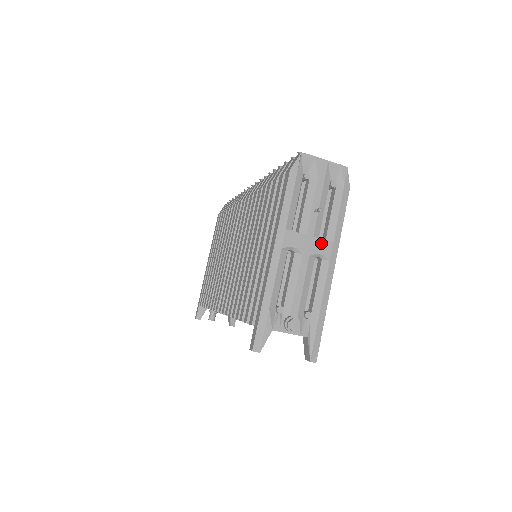
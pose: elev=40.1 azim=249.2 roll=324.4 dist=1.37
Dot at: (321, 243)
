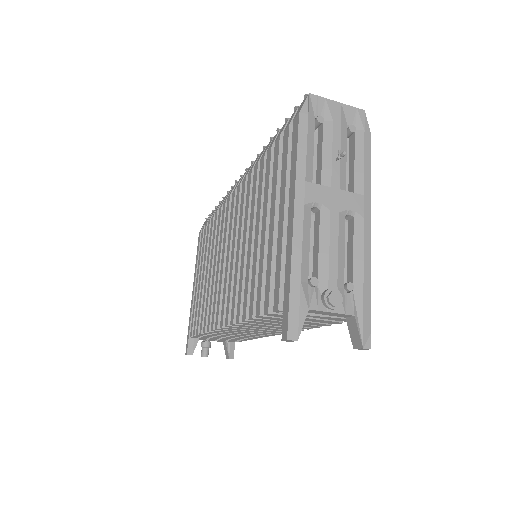
Dot at: (350, 197)
